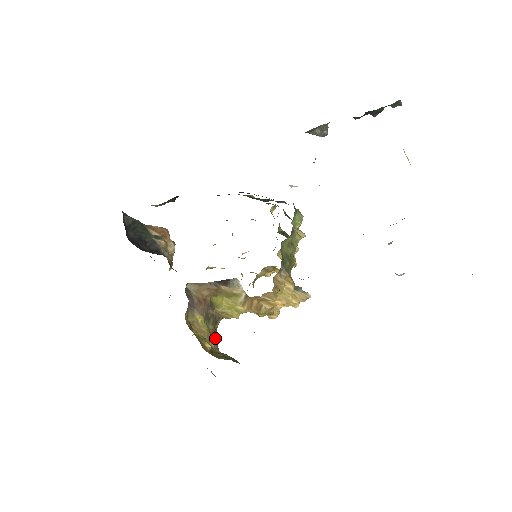
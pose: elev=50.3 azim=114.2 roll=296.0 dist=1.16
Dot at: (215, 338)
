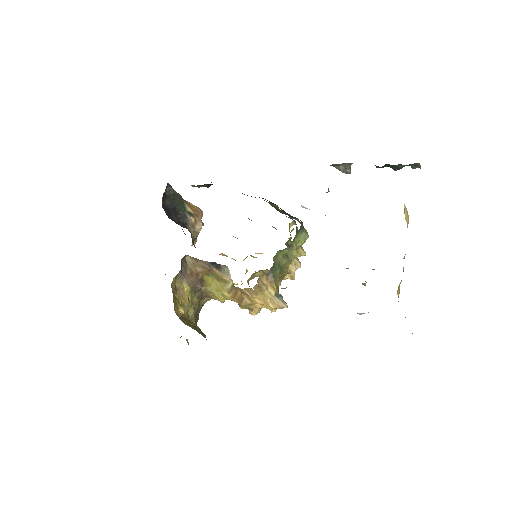
Dot at: (196, 310)
